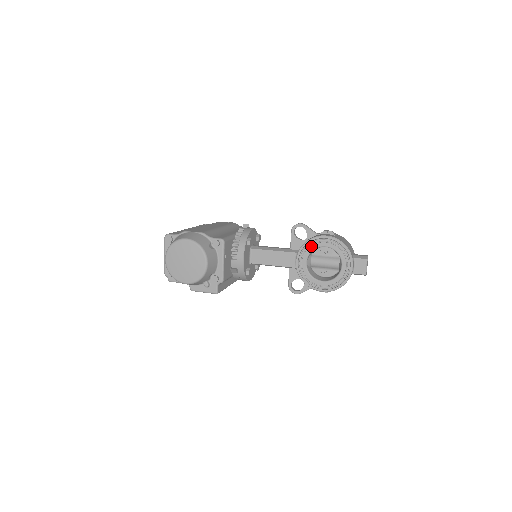
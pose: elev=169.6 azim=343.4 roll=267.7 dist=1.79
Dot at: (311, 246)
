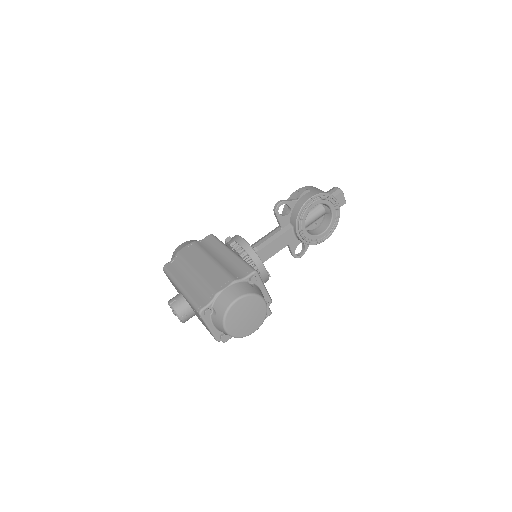
Dot at: (304, 214)
